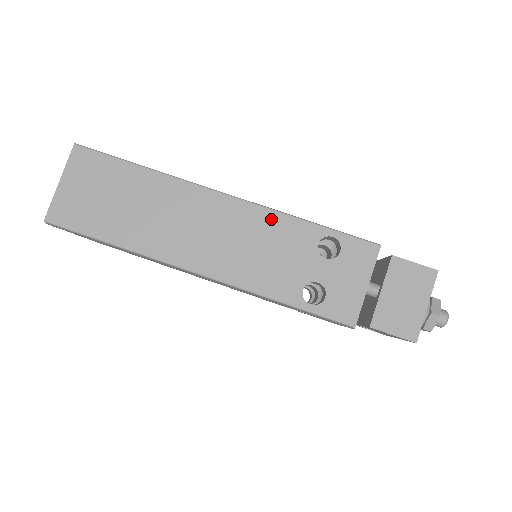
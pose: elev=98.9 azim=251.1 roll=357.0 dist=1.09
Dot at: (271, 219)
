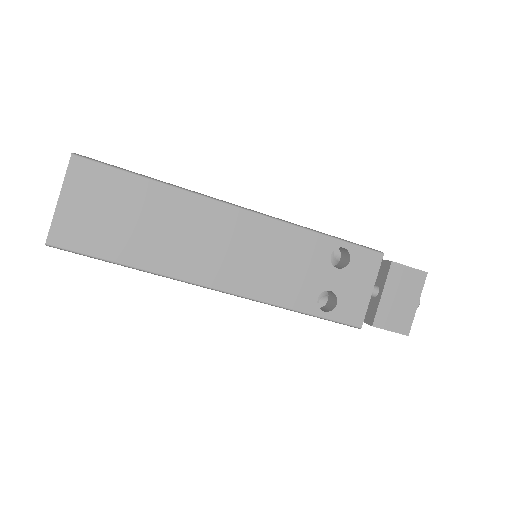
Dot at: (288, 233)
